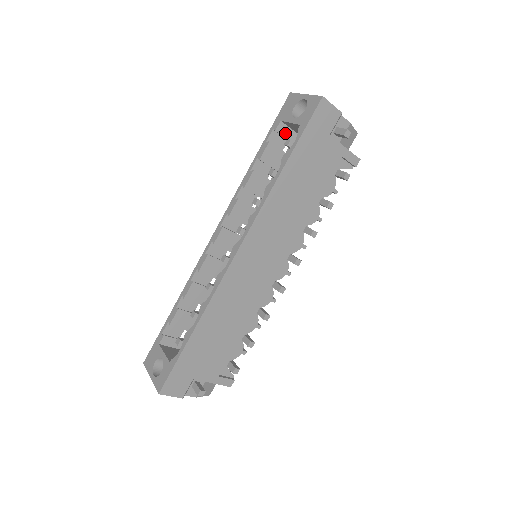
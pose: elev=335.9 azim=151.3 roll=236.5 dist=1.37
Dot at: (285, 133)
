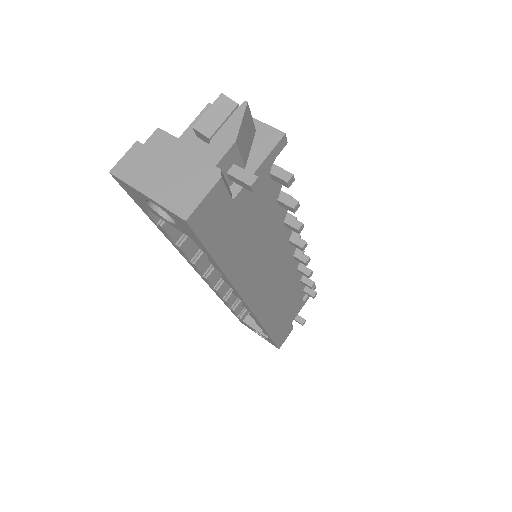
Dot at: occluded
